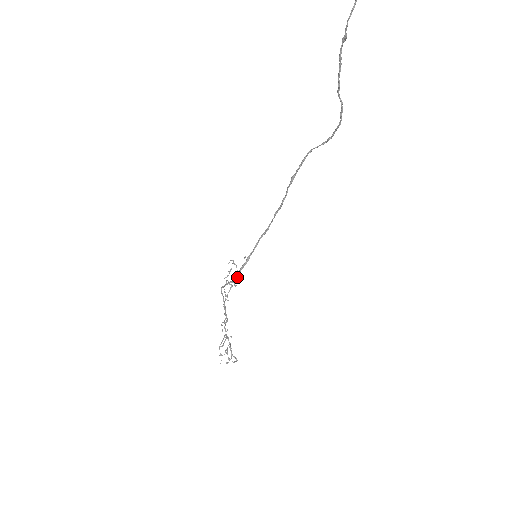
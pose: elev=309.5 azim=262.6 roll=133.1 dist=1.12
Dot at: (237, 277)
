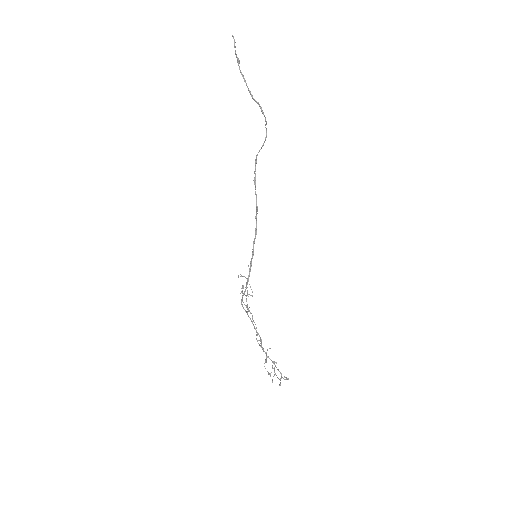
Dot at: (250, 286)
